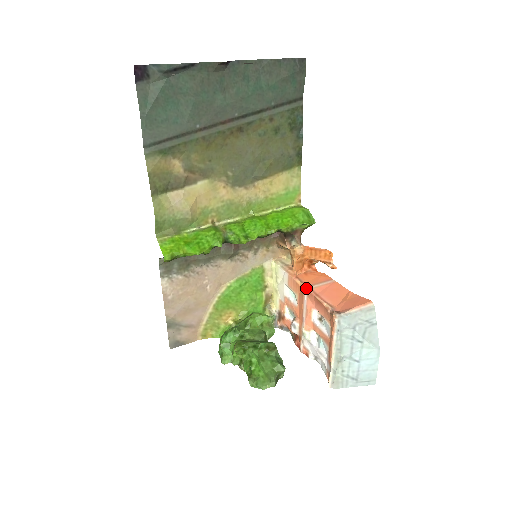
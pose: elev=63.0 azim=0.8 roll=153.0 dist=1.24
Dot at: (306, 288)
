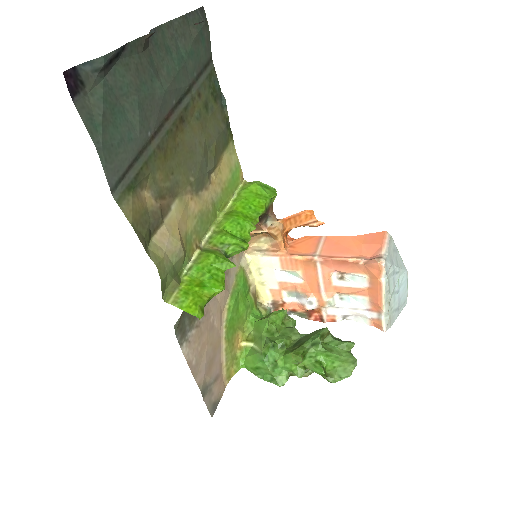
Dot at: (315, 258)
